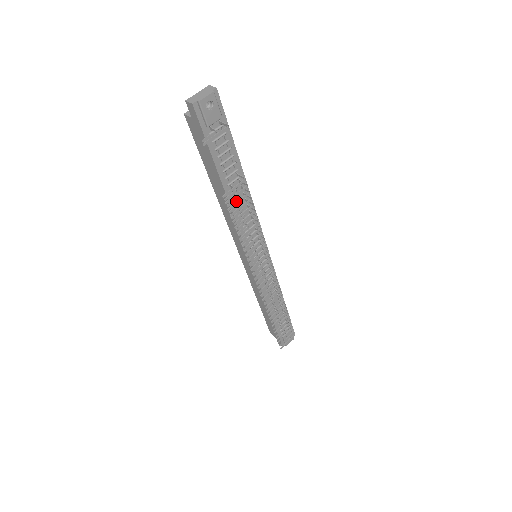
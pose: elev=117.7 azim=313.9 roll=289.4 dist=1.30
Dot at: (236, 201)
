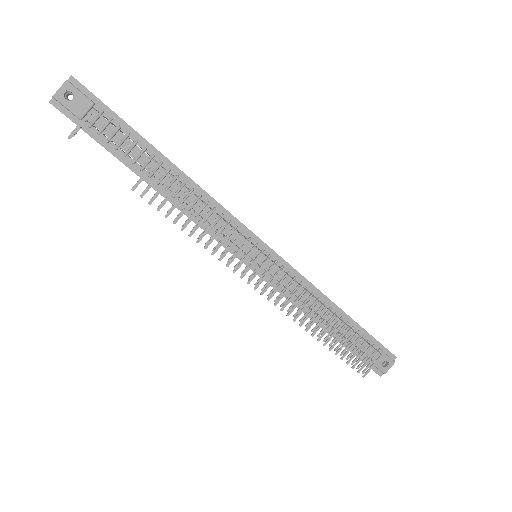
Dot at: occluded
